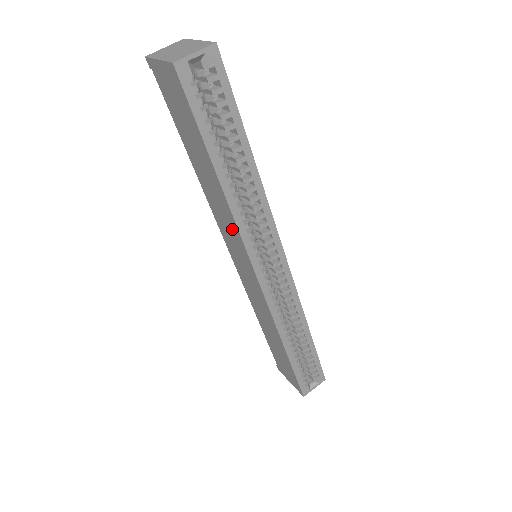
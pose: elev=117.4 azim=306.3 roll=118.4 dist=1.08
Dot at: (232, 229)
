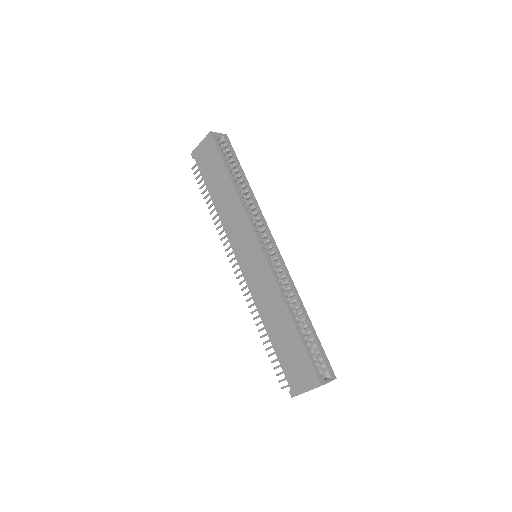
Dot at: (240, 220)
